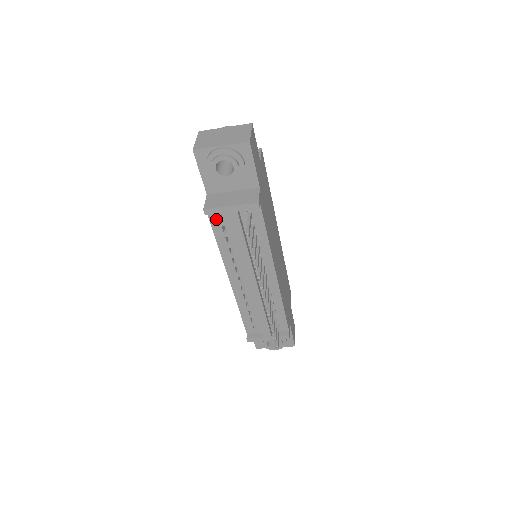
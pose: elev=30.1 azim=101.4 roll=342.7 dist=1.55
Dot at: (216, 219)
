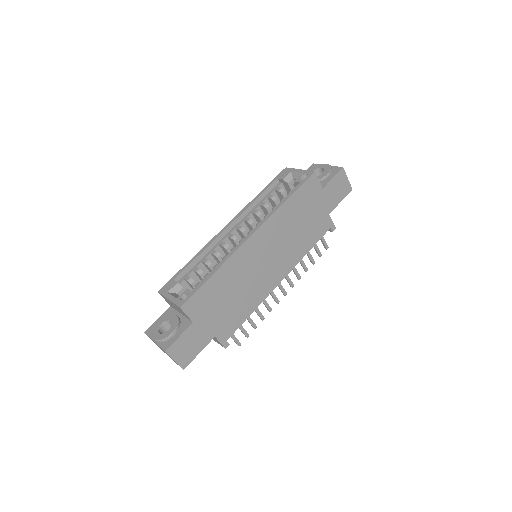
Dot at: occluded
